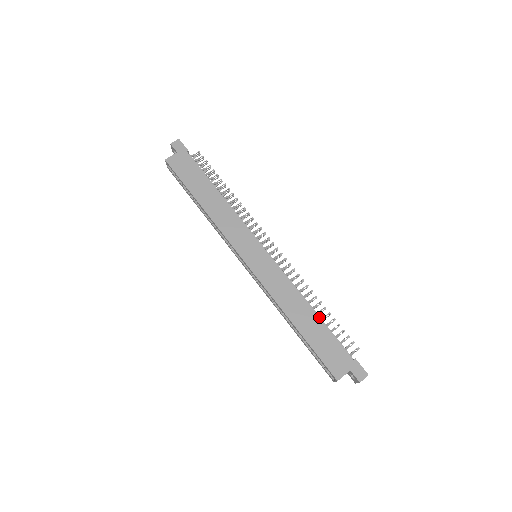
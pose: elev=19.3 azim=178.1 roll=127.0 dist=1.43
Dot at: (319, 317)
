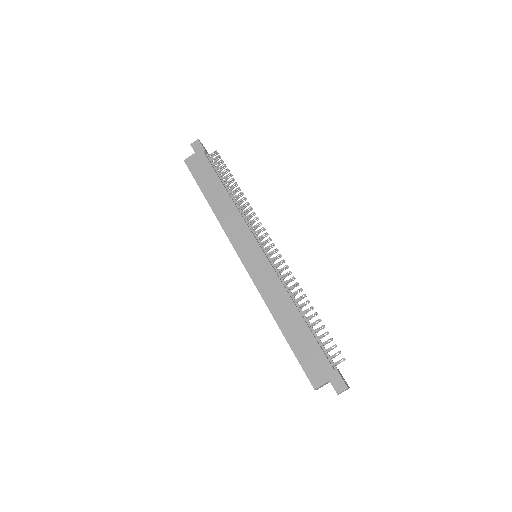
Dot at: (306, 323)
